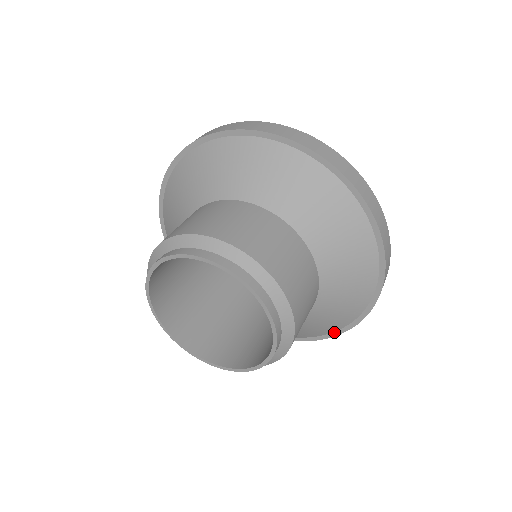
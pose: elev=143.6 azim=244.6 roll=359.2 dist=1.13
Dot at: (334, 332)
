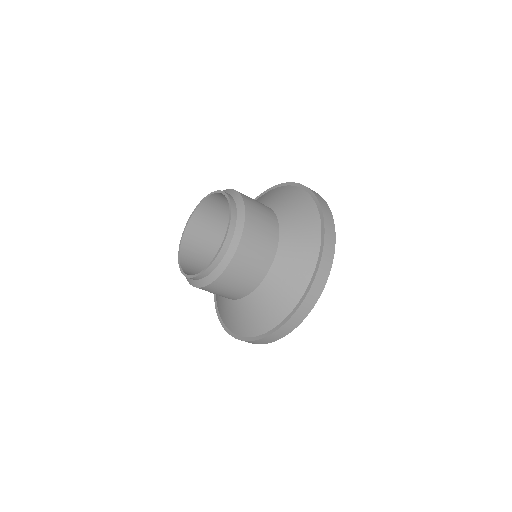
Dot at: (285, 319)
